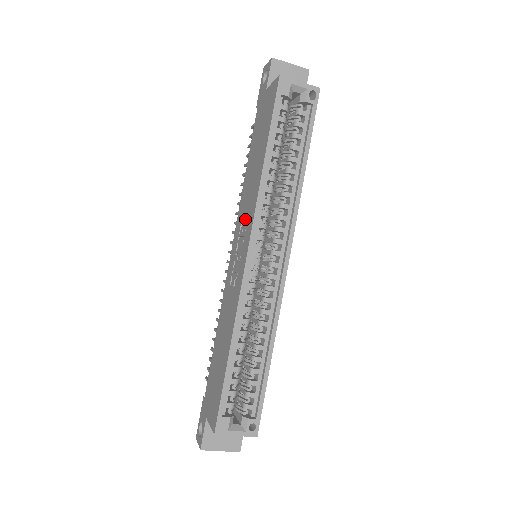
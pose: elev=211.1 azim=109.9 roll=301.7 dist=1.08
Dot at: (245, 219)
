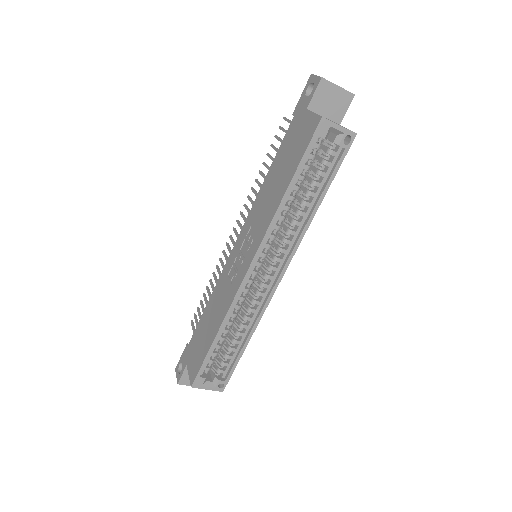
Dot at: (254, 230)
